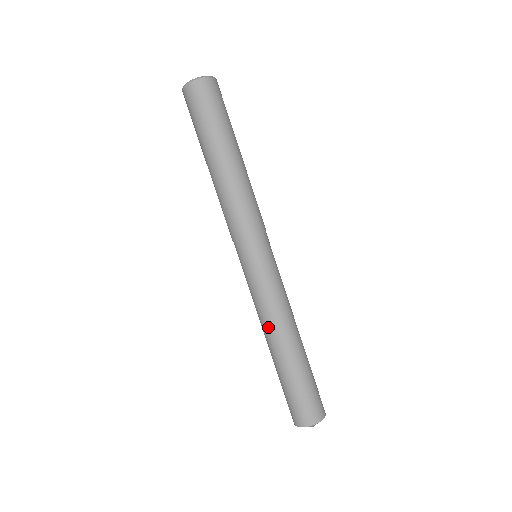
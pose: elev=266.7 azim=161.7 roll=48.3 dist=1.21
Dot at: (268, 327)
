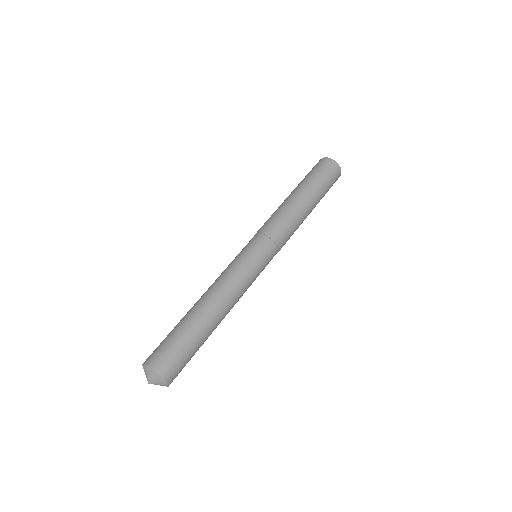
Dot at: occluded
